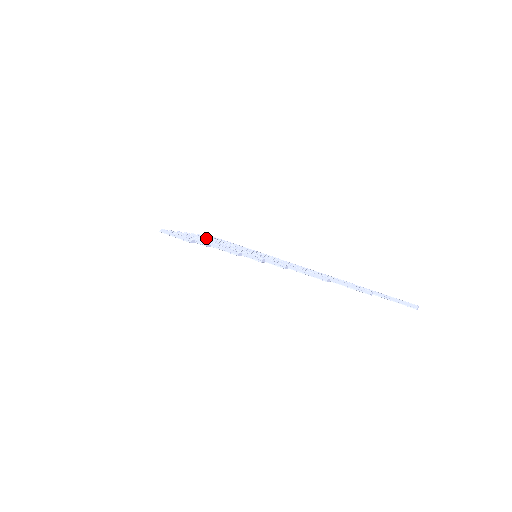
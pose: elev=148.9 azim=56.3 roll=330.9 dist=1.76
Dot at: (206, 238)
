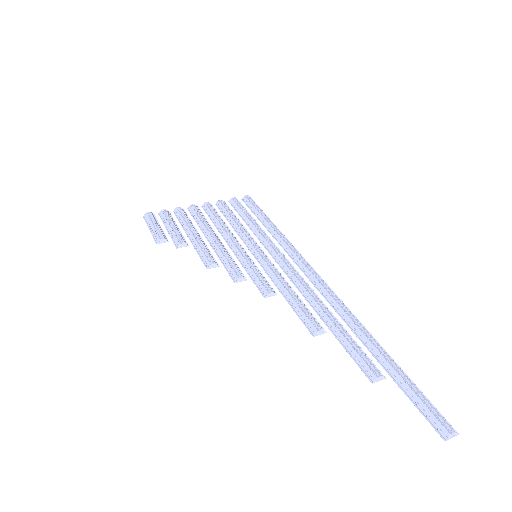
Dot at: (213, 215)
